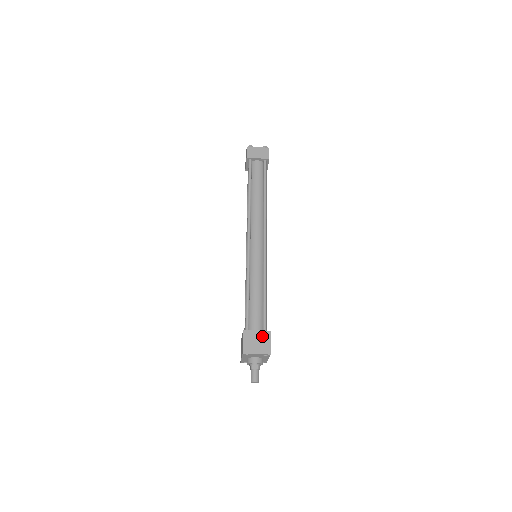
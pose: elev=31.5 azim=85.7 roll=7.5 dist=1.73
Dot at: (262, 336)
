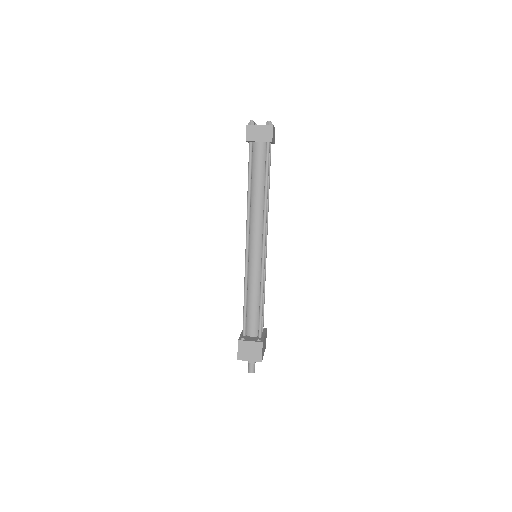
Dot at: (255, 346)
